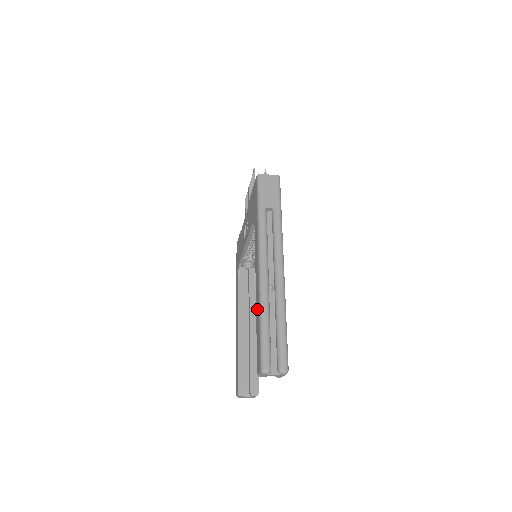
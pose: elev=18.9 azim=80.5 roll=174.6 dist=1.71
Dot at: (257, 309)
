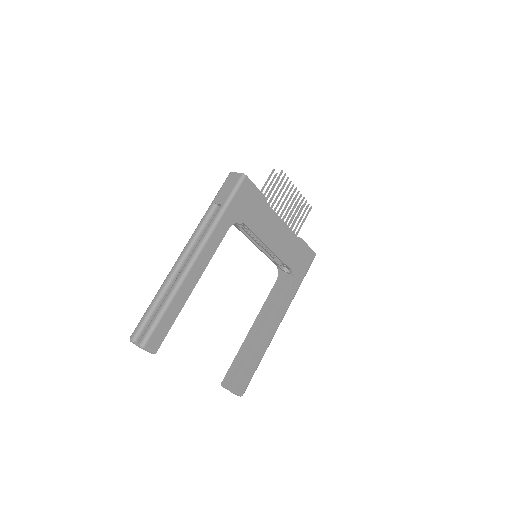
Dot at: occluded
